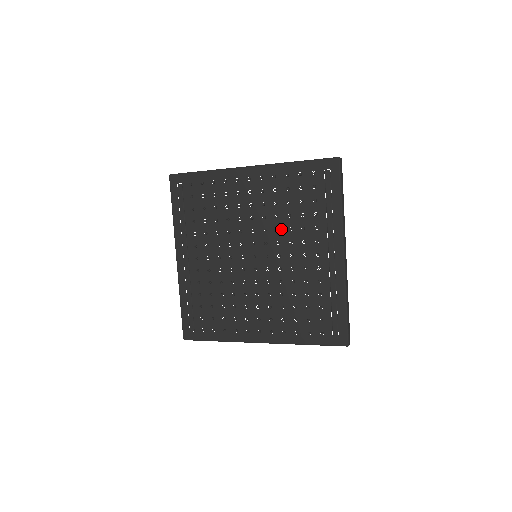
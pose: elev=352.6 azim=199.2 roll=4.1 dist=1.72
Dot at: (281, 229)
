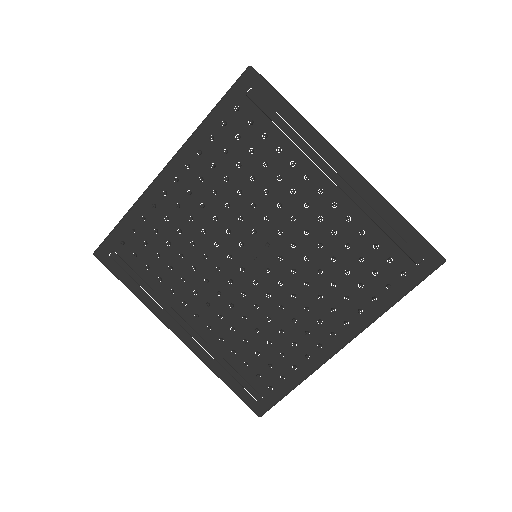
Dot at: (256, 201)
